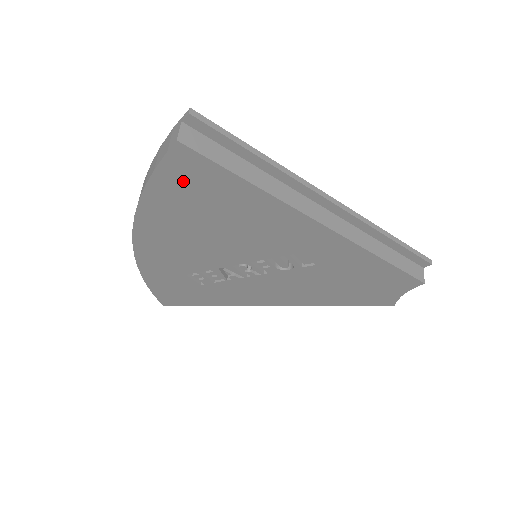
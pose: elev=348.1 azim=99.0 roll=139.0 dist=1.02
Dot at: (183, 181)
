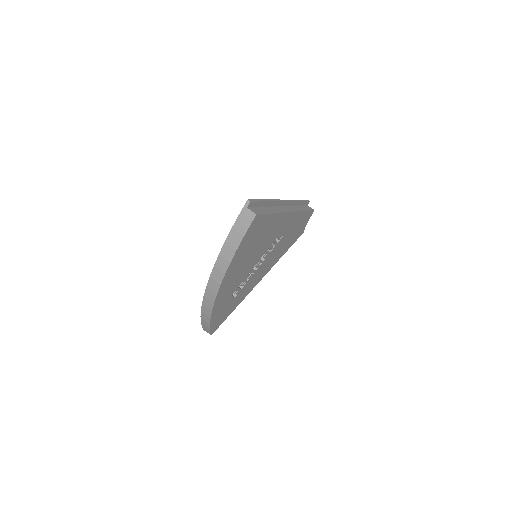
Dot at: (251, 234)
